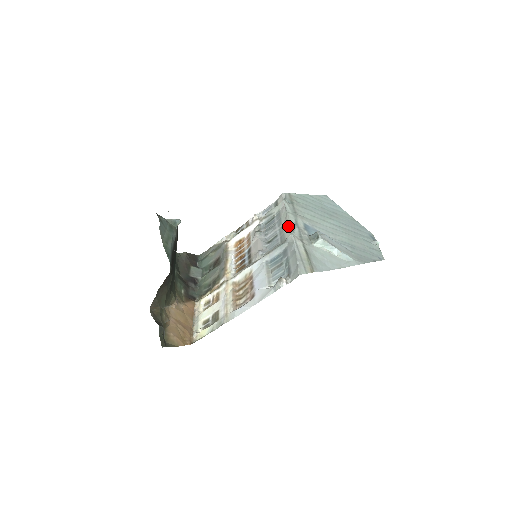
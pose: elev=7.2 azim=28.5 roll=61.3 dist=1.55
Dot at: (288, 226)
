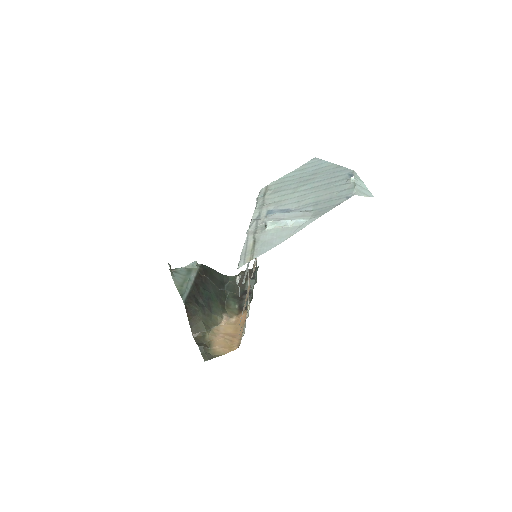
Dot at: (250, 223)
